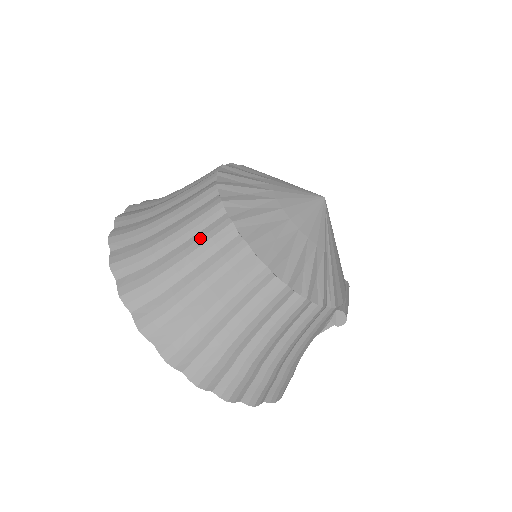
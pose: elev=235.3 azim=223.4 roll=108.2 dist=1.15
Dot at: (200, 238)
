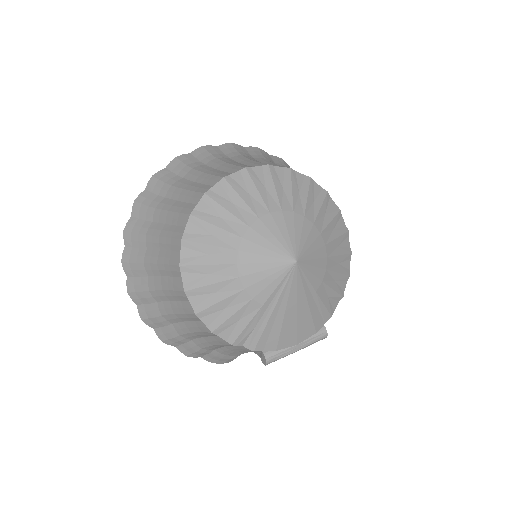
Dot at: (169, 231)
